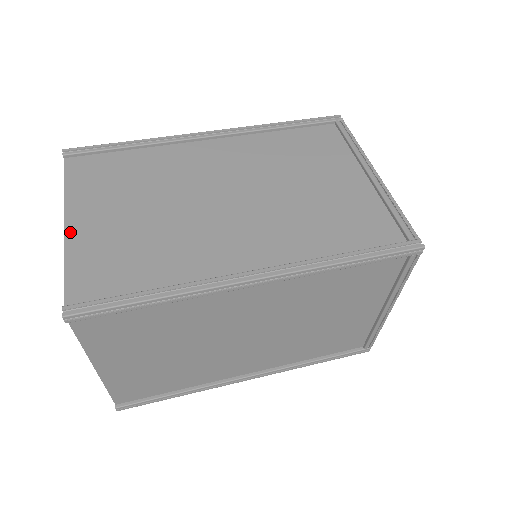
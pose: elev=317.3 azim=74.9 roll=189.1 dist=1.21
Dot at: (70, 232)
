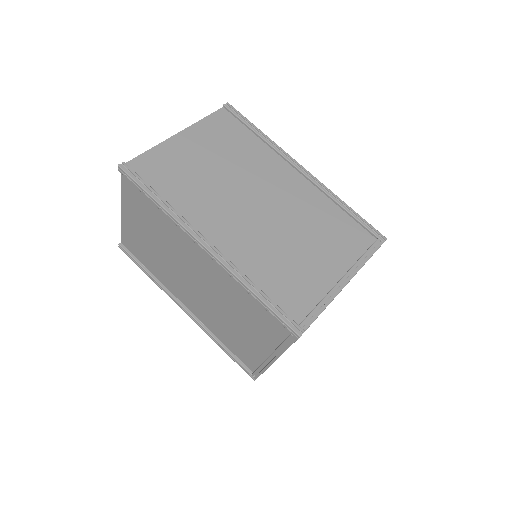
Dot at: (123, 216)
